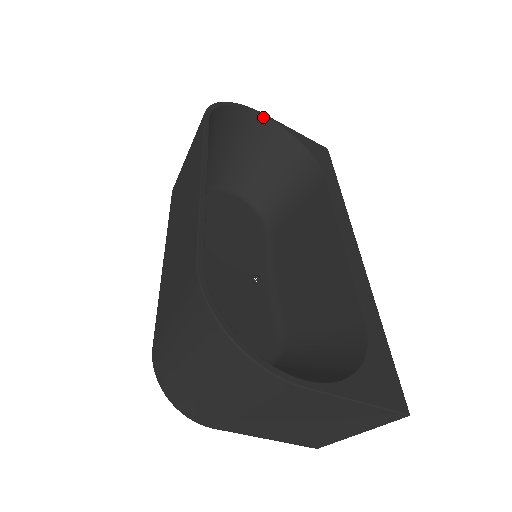
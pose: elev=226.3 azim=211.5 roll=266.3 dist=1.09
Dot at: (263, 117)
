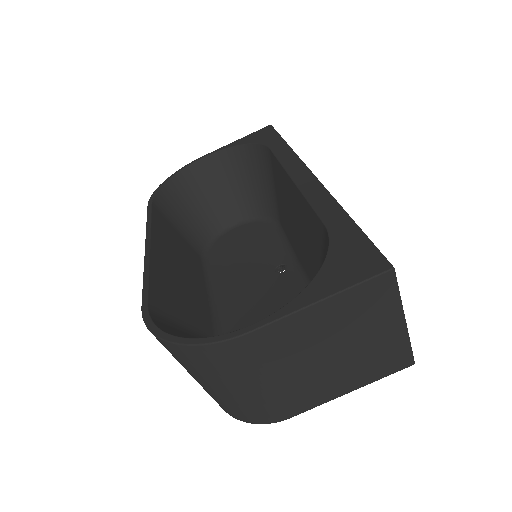
Dot at: (203, 159)
